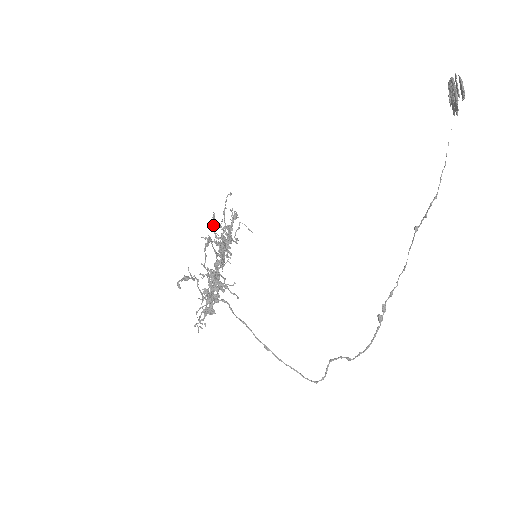
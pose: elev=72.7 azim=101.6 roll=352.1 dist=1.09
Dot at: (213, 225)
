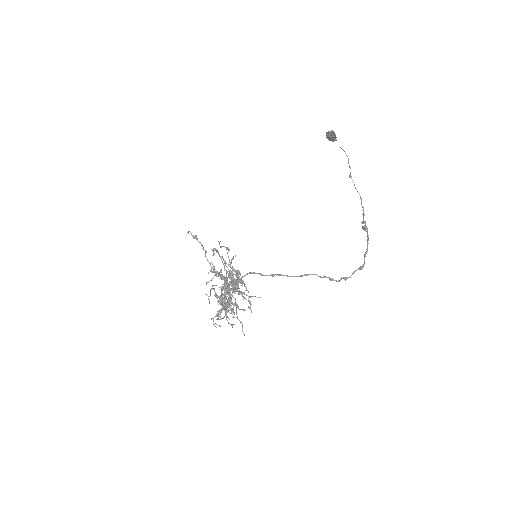
Dot at: (220, 246)
